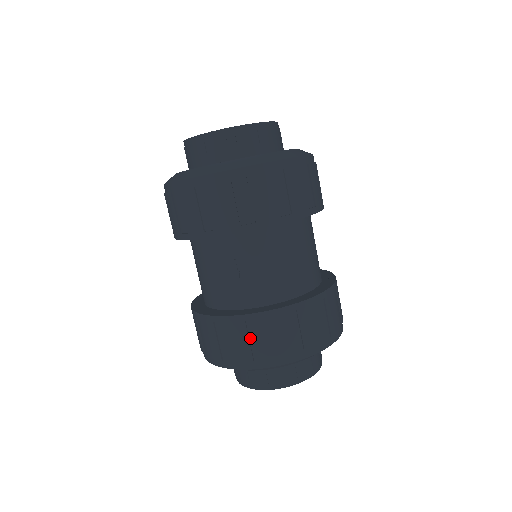
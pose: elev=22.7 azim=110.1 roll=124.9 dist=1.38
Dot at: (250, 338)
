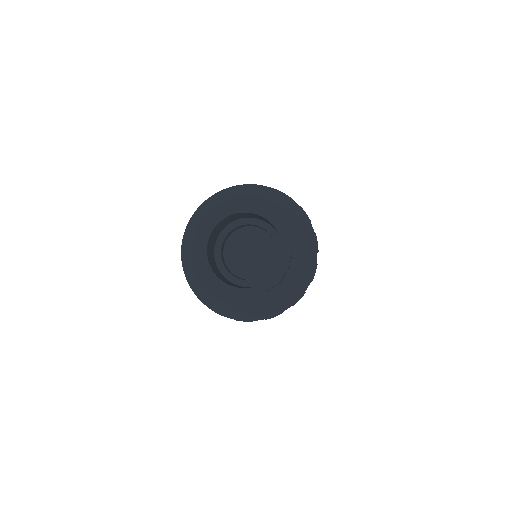
Dot at: occluded
